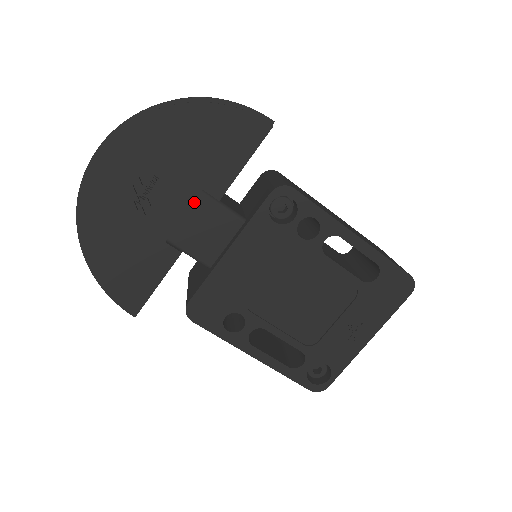
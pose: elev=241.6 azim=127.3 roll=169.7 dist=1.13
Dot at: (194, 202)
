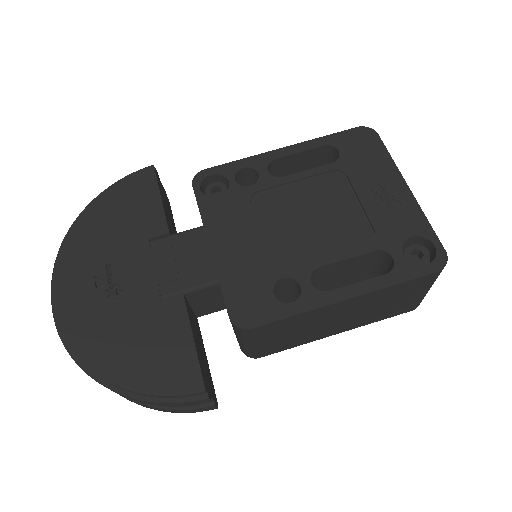
Dot at: (152, 252)
